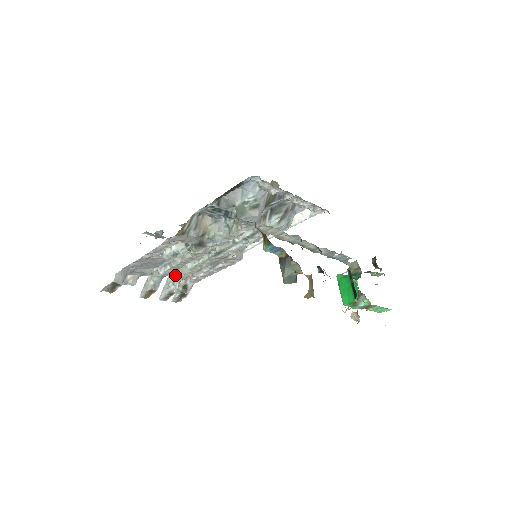
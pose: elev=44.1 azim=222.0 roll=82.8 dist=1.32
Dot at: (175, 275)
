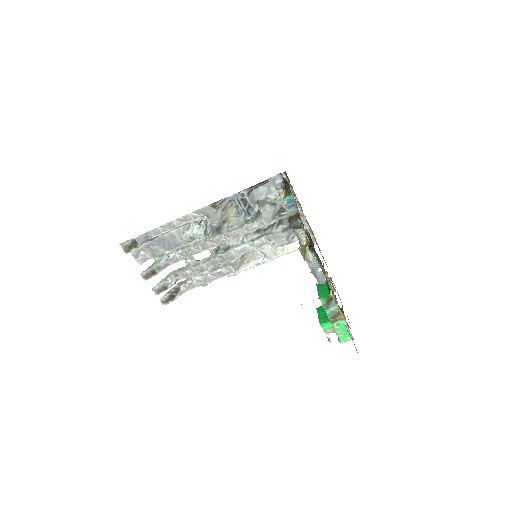
Dot at: (176, 271)
